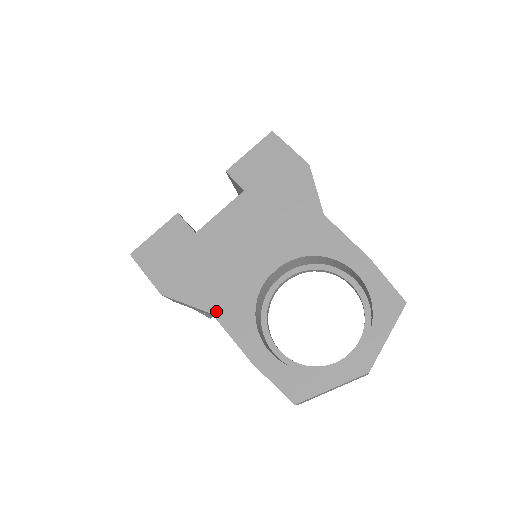
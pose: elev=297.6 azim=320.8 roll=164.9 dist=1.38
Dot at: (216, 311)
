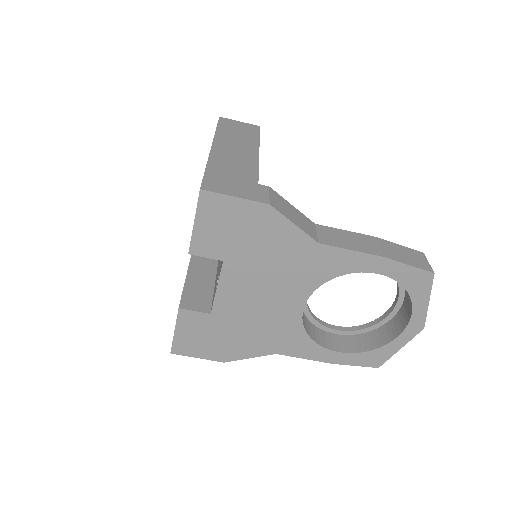
Dot at: (278, 351)
